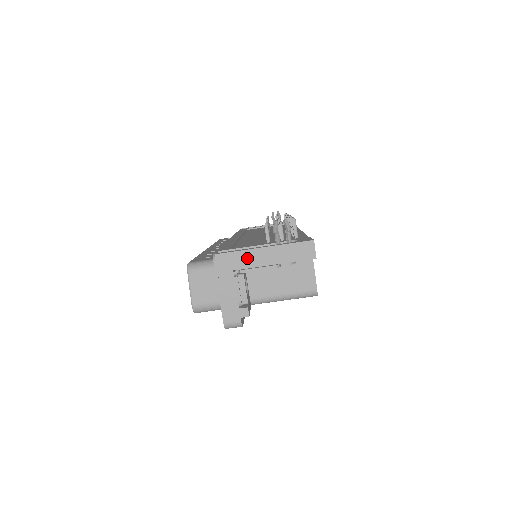
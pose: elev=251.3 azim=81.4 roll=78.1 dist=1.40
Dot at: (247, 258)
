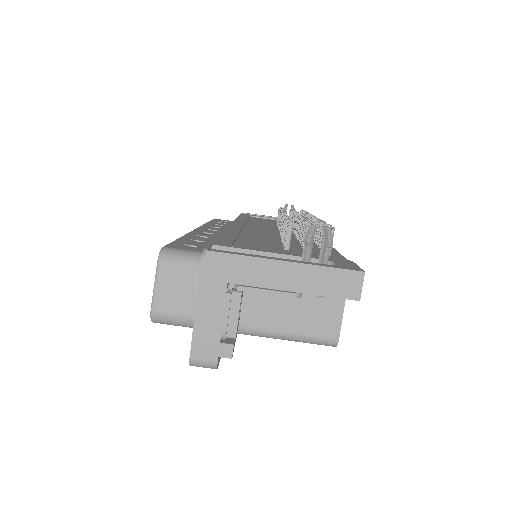
Dot at: (254, 270)
